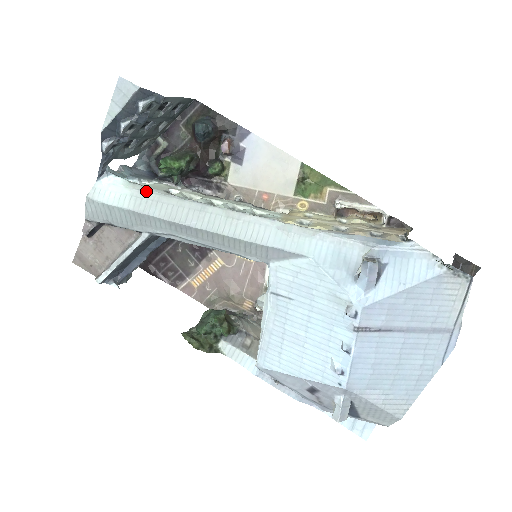
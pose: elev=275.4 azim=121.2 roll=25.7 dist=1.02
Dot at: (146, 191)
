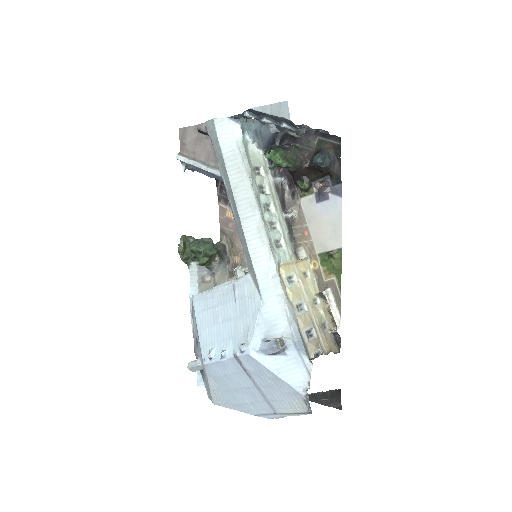
Dot at: (243, 158)
